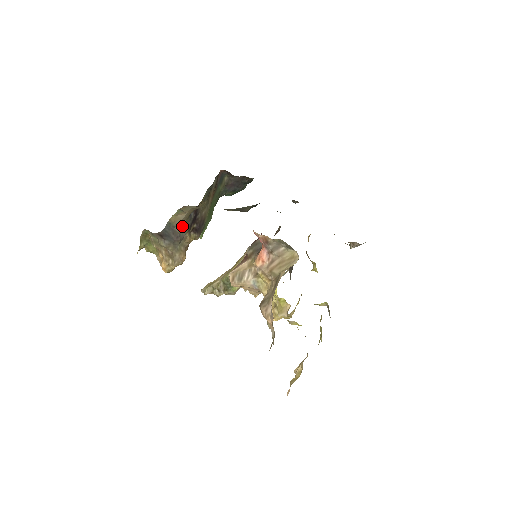
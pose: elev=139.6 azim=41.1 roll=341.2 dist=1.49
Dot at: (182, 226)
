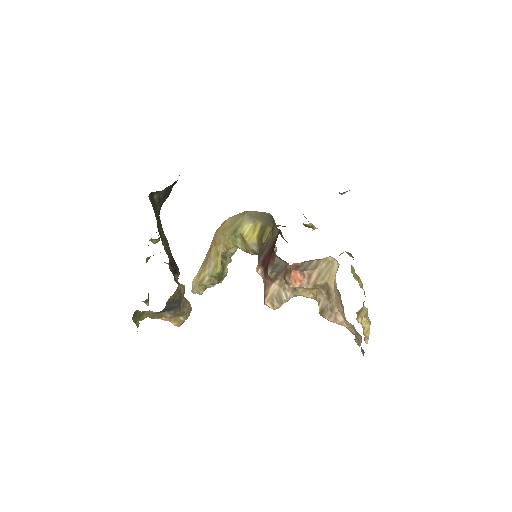
Dot at: occluded
